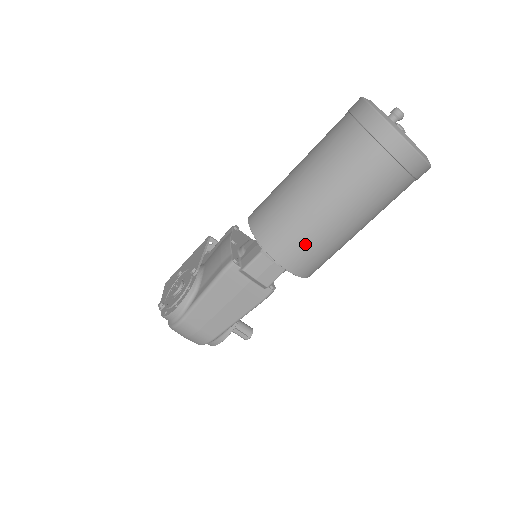
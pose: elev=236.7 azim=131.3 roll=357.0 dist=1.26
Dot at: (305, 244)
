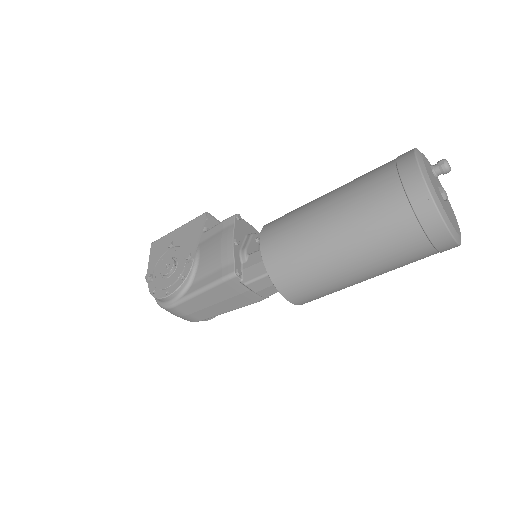
Dot at: (316, 289)
